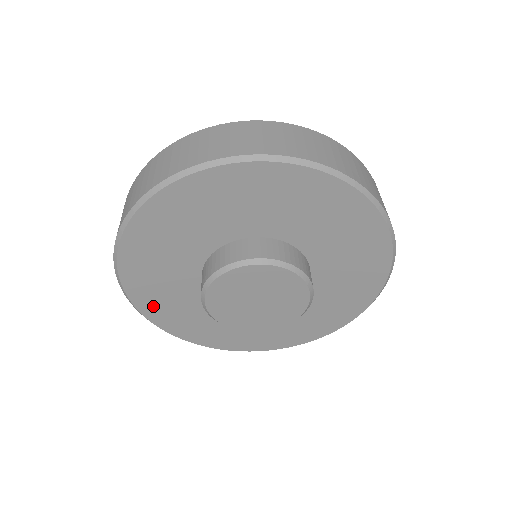
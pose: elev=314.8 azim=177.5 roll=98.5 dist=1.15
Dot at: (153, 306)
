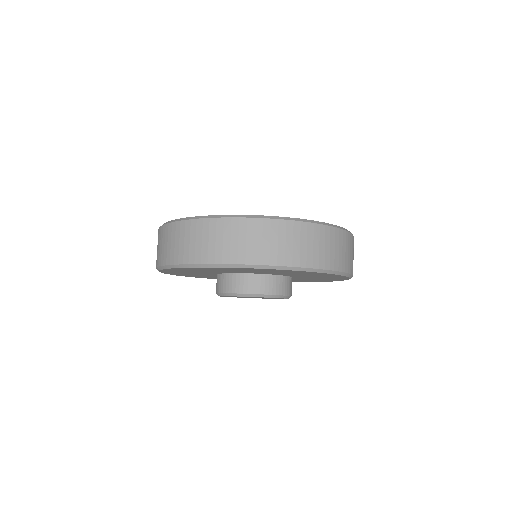
Dot at: occluded
